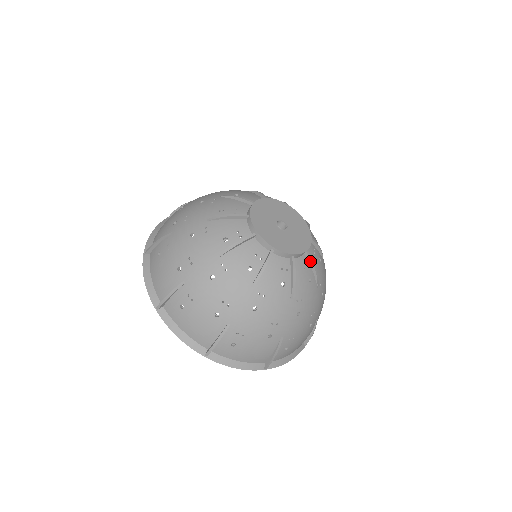
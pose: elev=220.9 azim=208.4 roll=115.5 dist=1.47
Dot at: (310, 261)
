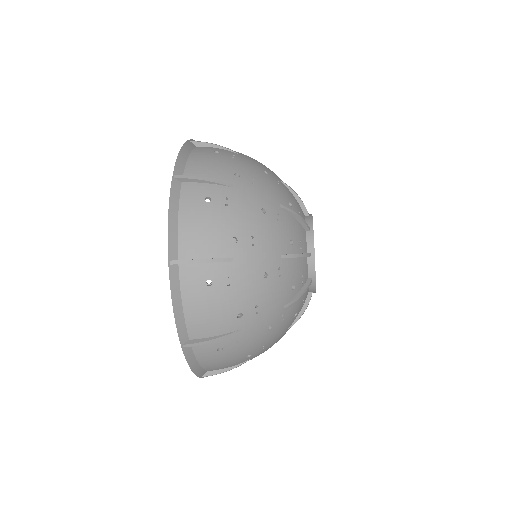
Dot at: occluded
